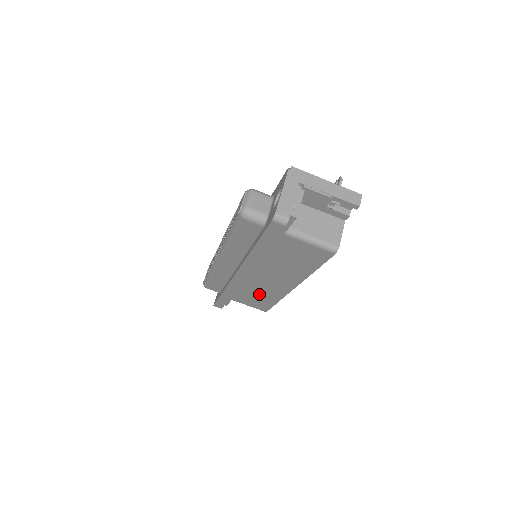
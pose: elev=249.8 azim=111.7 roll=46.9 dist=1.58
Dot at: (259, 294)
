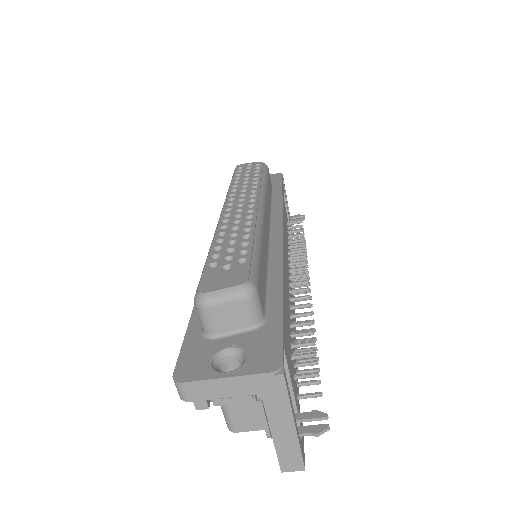
Dot at: occluded
